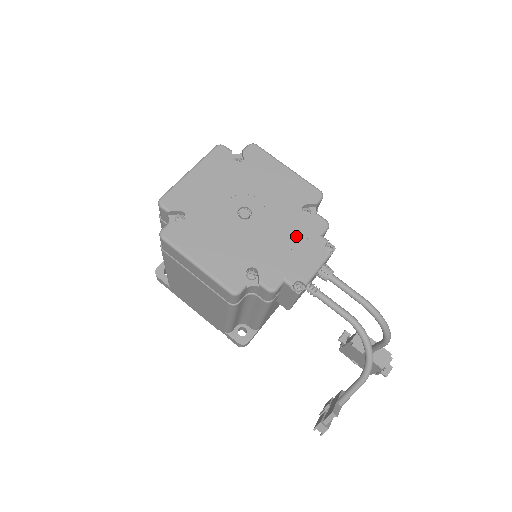
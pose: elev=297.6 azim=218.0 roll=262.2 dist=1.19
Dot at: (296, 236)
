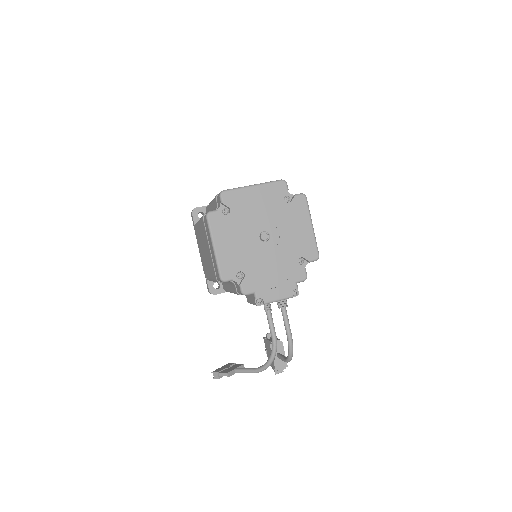
Dot at: (282, 272)
